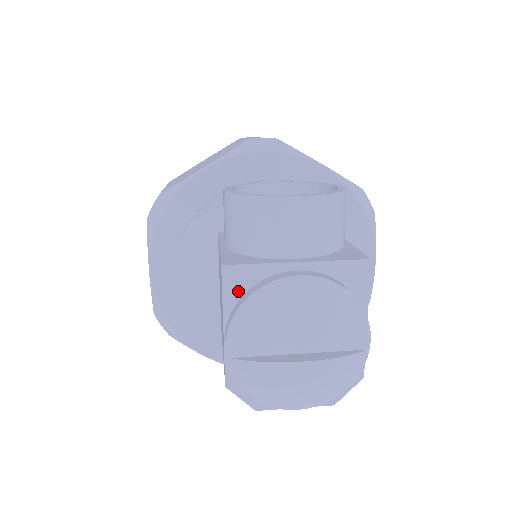
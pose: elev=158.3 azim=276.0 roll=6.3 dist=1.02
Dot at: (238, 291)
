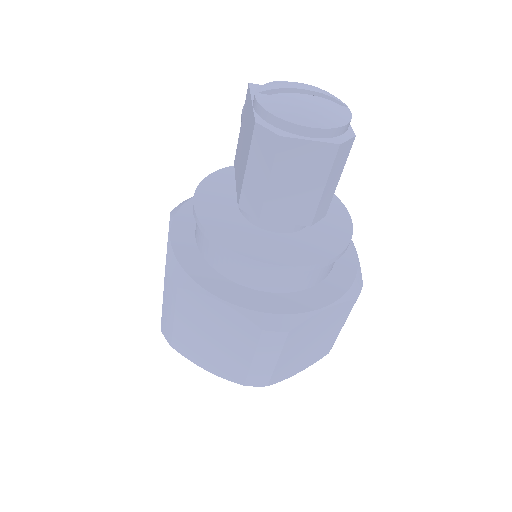
Dot at: occluded
